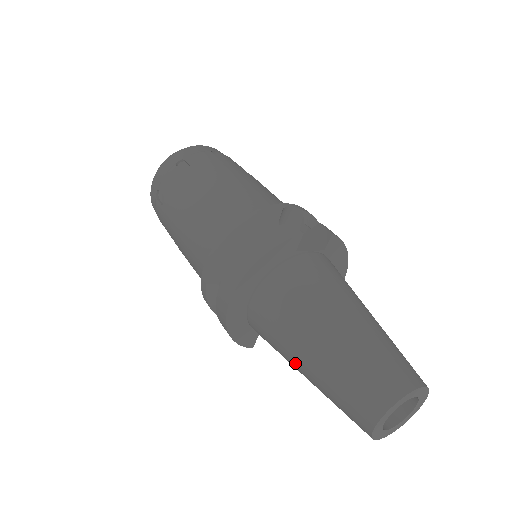
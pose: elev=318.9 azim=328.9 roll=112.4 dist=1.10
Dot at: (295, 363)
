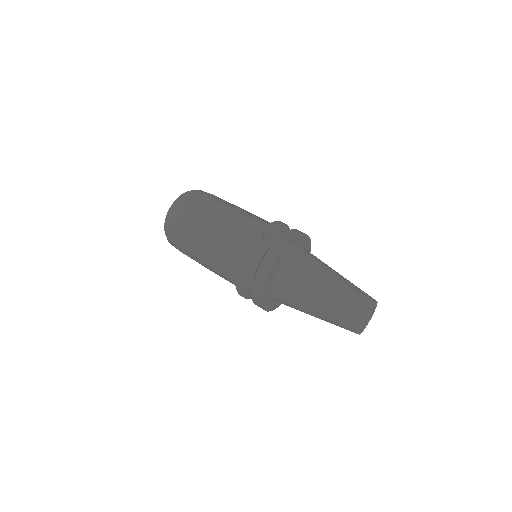
Dot at: occluded
